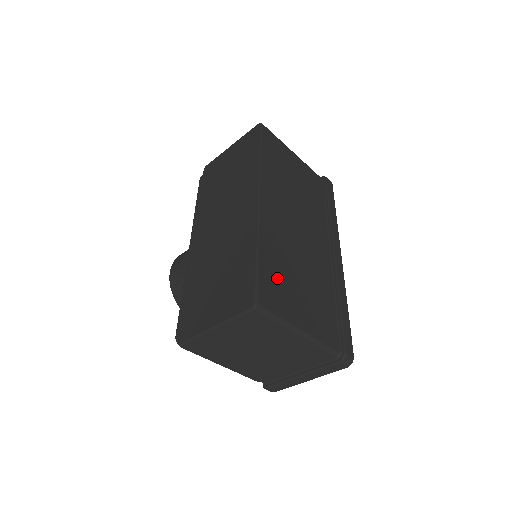
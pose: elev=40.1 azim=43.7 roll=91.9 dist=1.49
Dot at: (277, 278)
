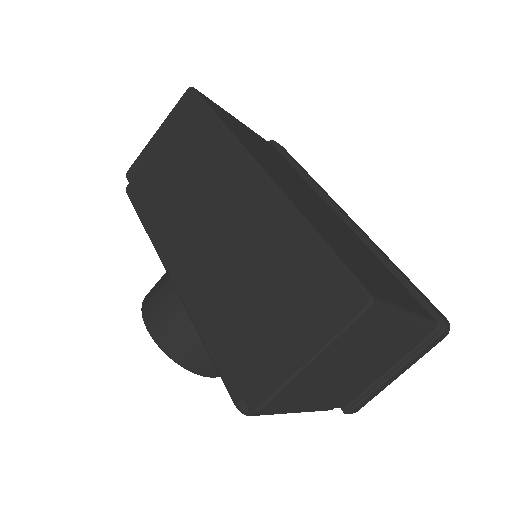
Dot at: (350, 257)
